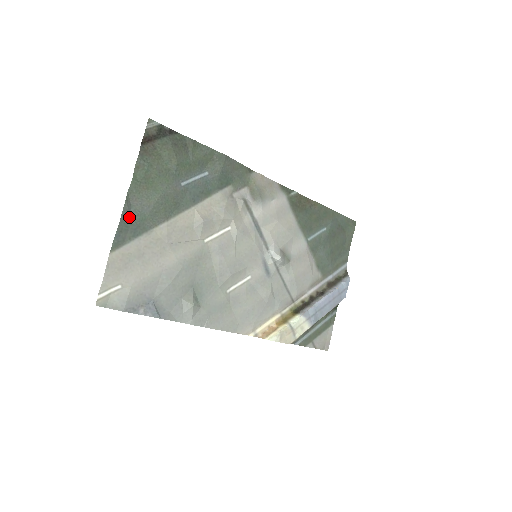
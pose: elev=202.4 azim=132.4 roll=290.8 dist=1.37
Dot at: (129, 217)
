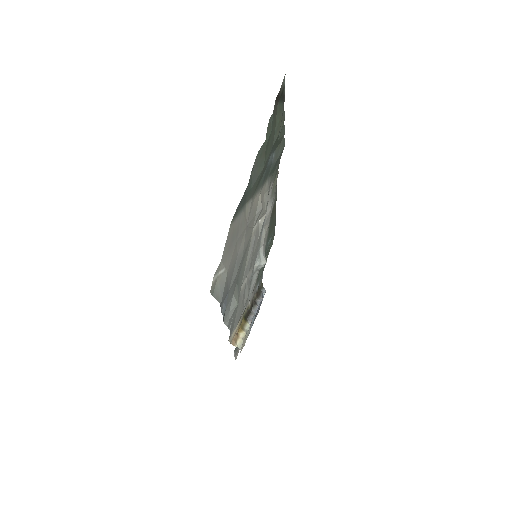
Dot at: (248, 183)
